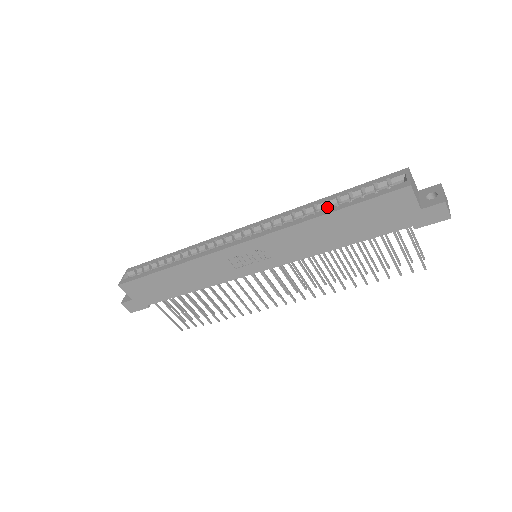
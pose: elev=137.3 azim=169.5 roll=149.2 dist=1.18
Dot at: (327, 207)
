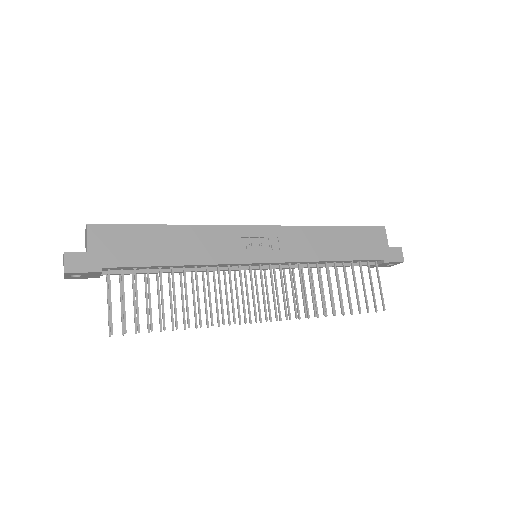
Dot at: occluded
